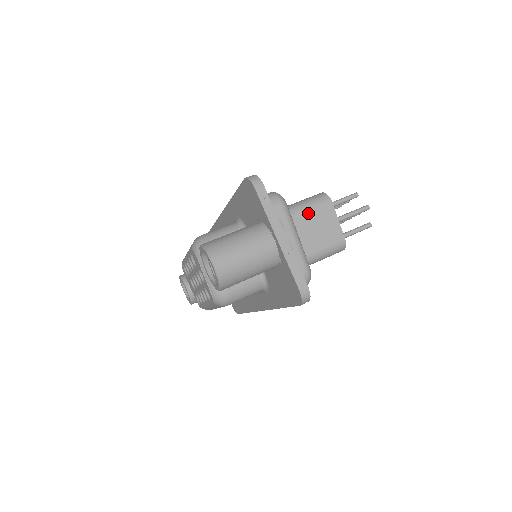
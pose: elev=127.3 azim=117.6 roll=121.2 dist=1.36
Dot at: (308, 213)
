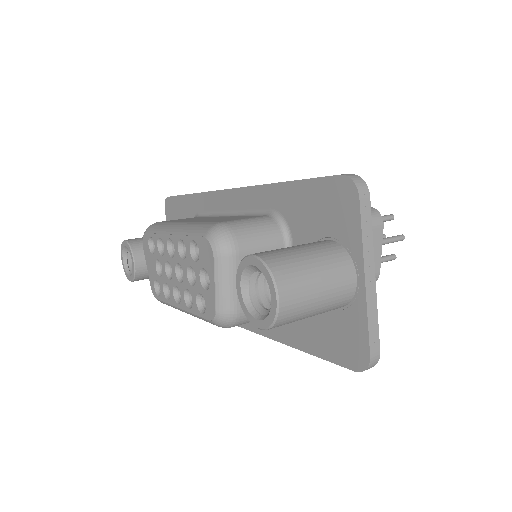
Dot at: occluded
